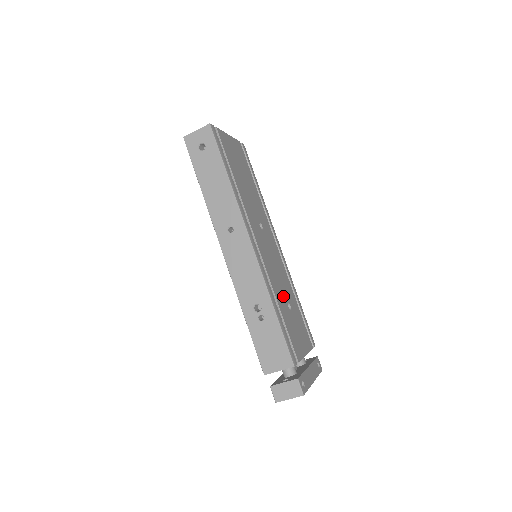
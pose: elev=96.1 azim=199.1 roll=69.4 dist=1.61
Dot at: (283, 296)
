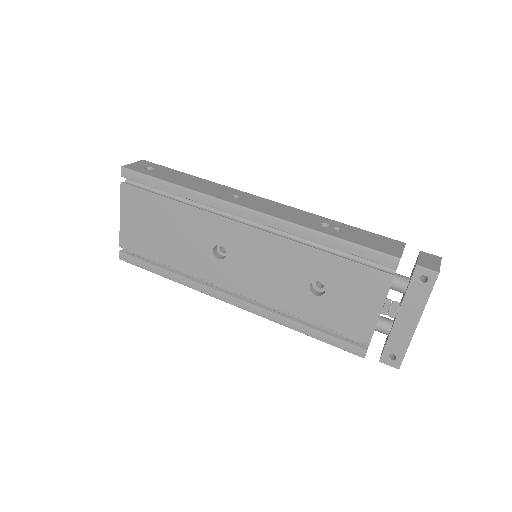
Dot at: occluded
